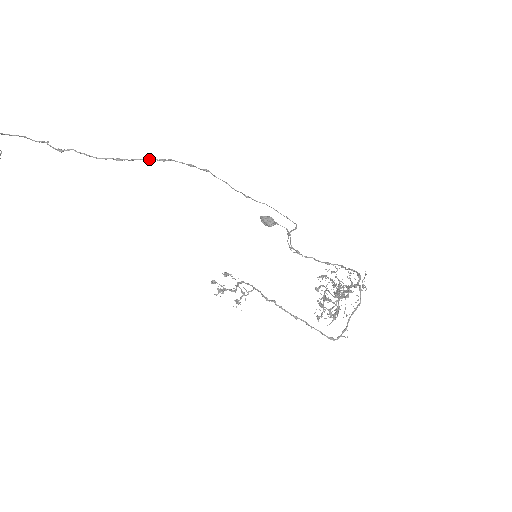
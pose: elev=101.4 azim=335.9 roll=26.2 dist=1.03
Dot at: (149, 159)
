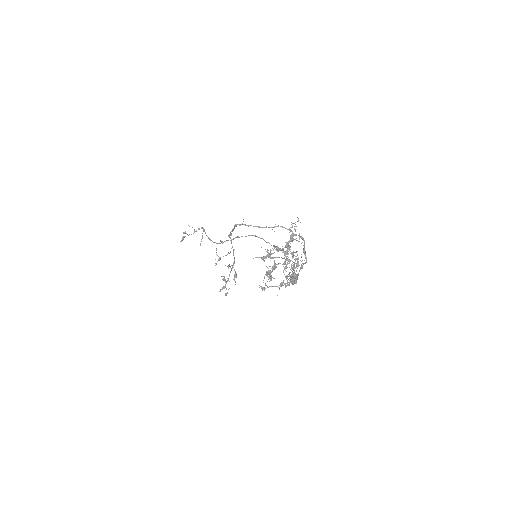
Dot at: (249, 235)
